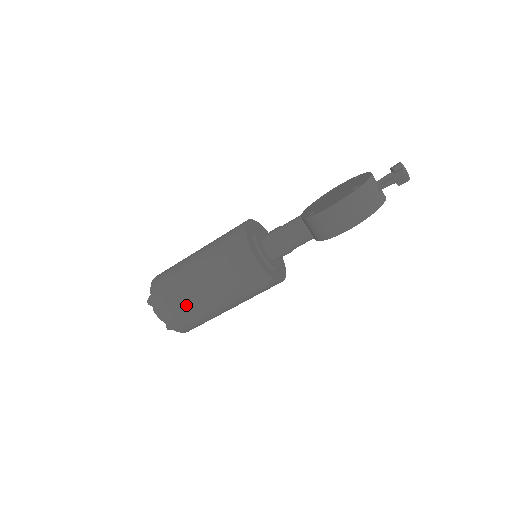
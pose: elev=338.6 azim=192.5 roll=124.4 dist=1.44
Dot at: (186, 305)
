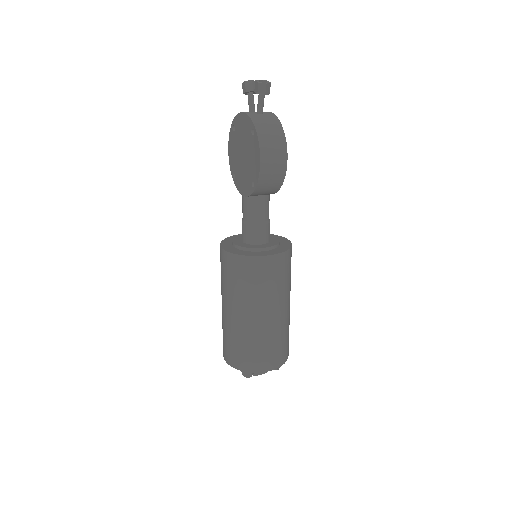
Dot at: (271, 341)
